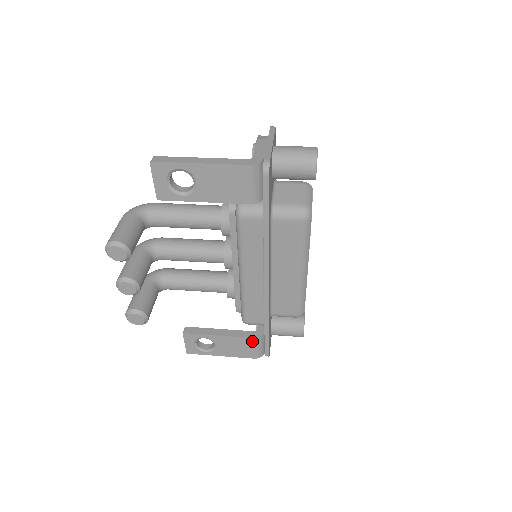
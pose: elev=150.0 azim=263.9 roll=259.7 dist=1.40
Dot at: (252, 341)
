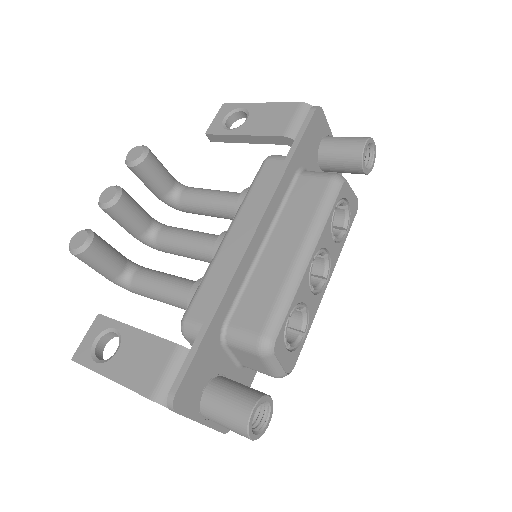
Dot at: (171, 351)
